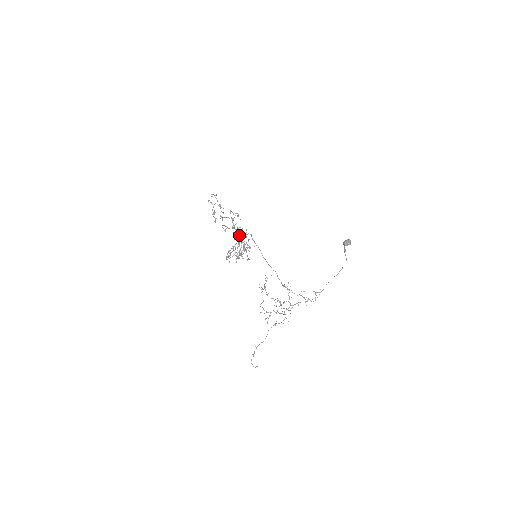
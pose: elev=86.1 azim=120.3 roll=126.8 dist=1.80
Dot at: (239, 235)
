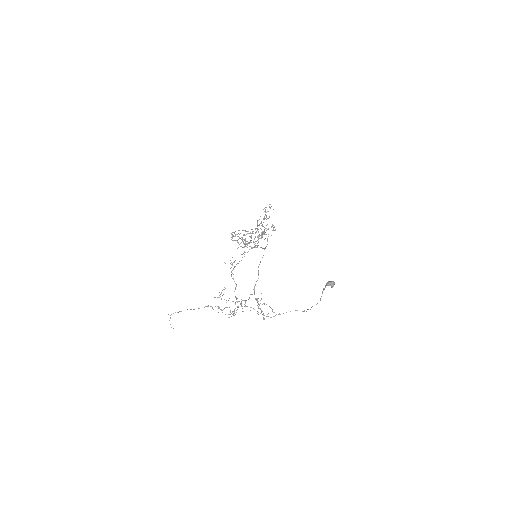
Dot at: occluded
